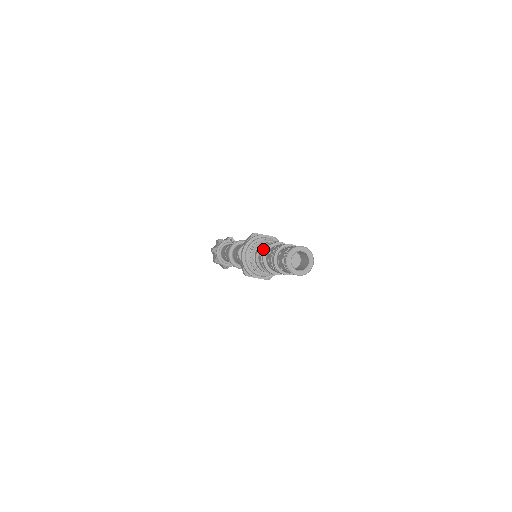
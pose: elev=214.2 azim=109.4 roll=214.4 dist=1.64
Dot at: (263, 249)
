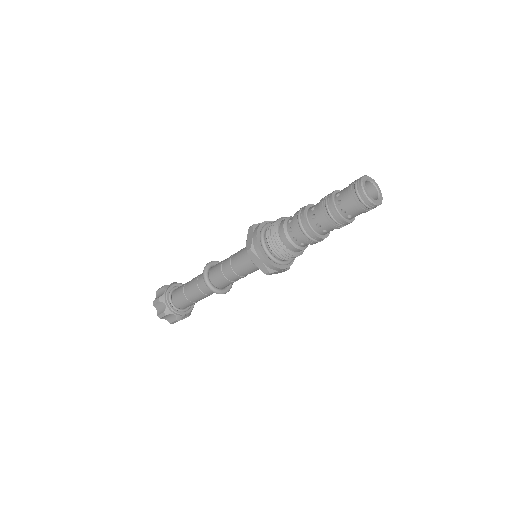
Dot at: (304, 206)
